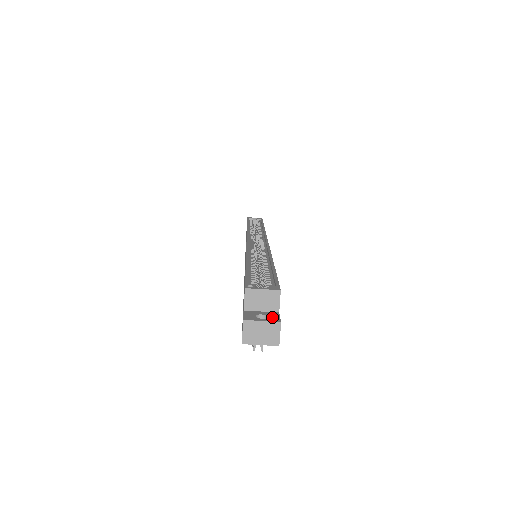
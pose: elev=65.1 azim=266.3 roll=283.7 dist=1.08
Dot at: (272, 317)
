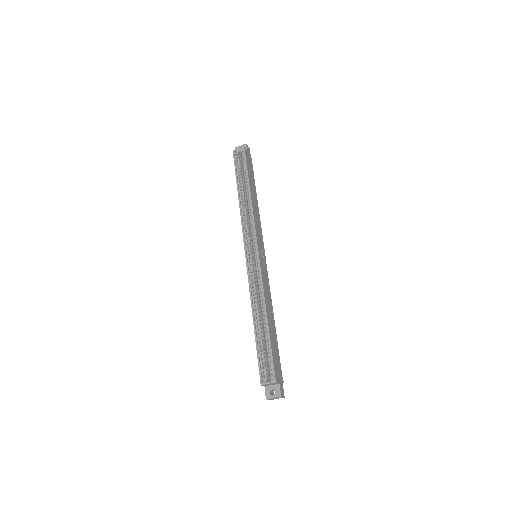
Dot at: (277, 392)
